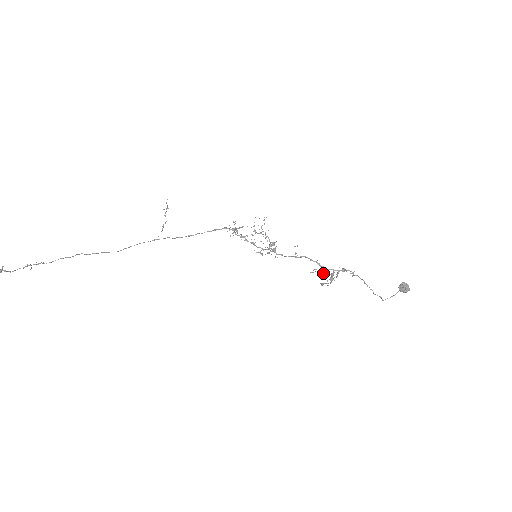
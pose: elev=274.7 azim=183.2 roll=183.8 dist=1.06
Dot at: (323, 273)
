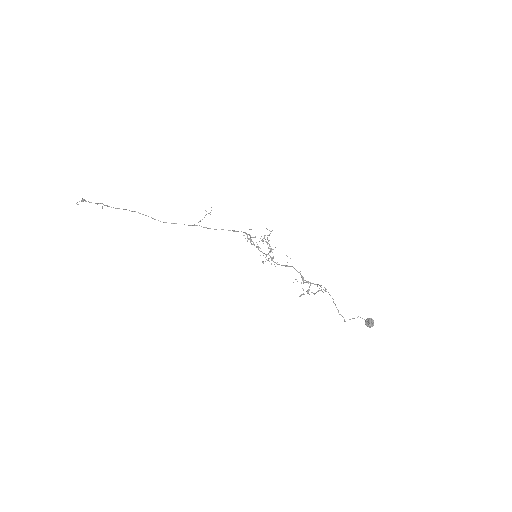
Dot at: occluded
